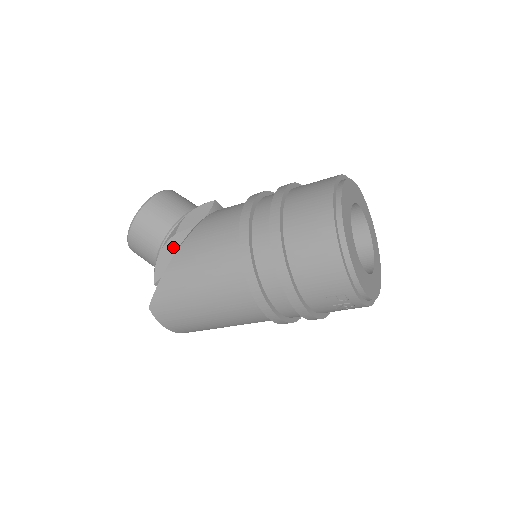
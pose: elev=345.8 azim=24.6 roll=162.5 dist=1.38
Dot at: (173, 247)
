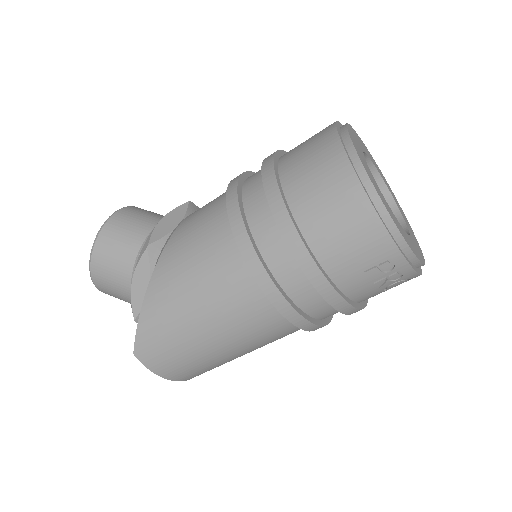
Dot at: (148, 264)
